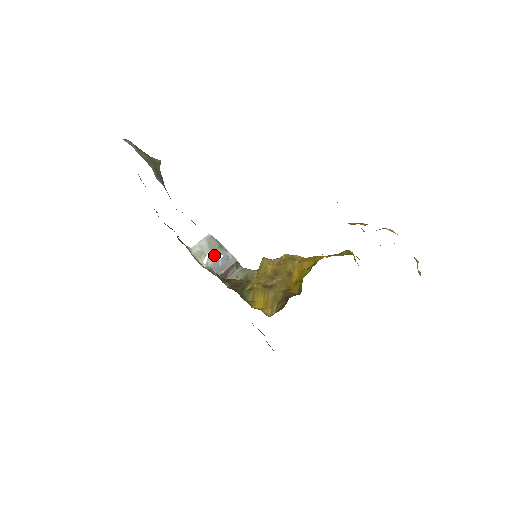
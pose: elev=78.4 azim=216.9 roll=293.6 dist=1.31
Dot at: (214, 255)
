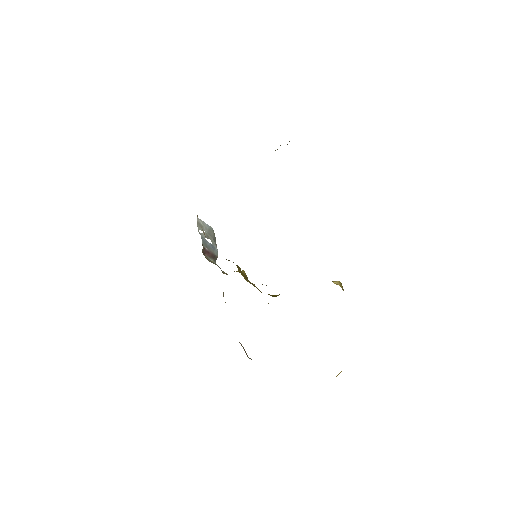
Dot at: (208, 237)
